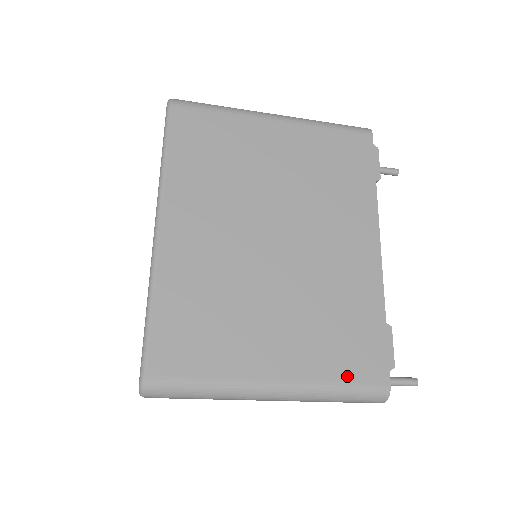
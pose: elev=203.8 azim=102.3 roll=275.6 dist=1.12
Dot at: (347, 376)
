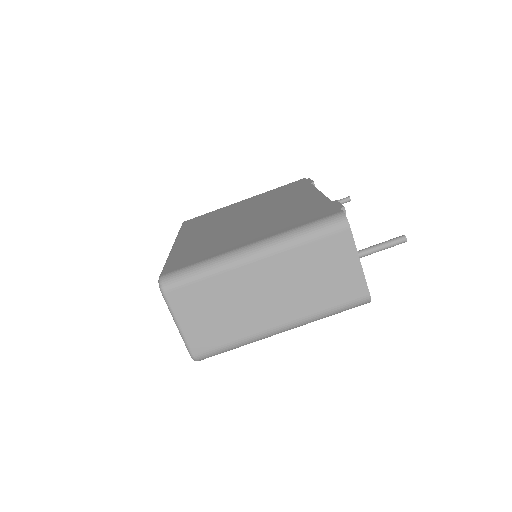
Dot at: (306, 222)
